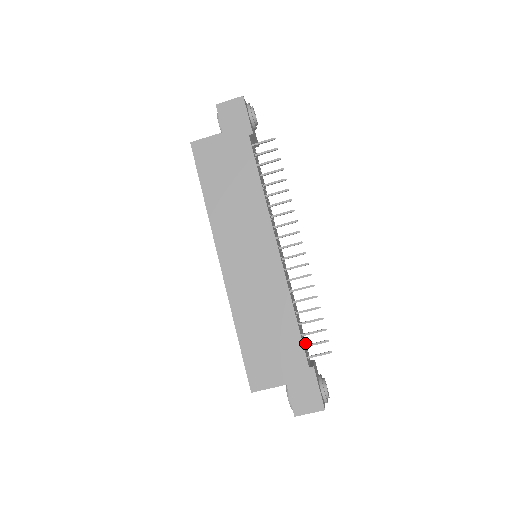
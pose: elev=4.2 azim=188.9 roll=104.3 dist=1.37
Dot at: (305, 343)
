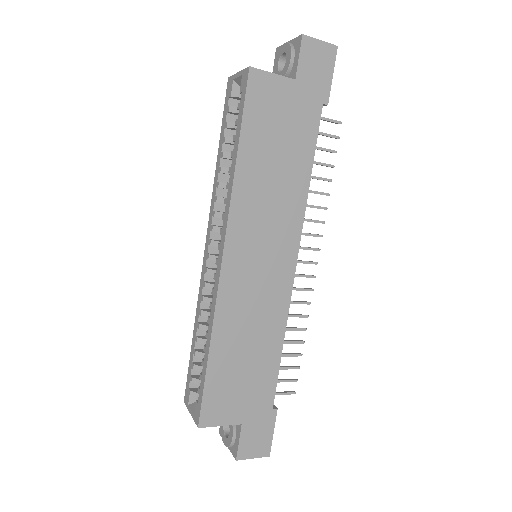
Dot at: occluded
